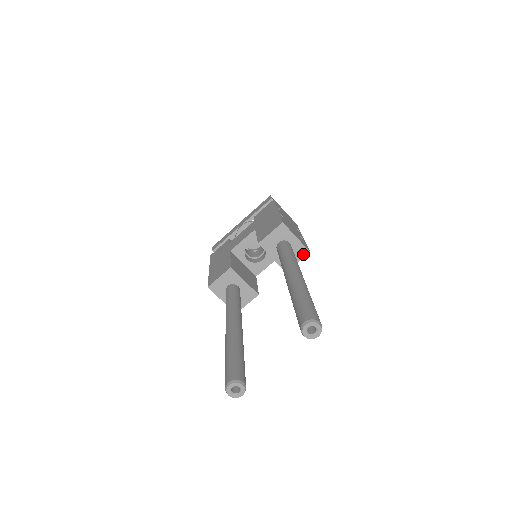
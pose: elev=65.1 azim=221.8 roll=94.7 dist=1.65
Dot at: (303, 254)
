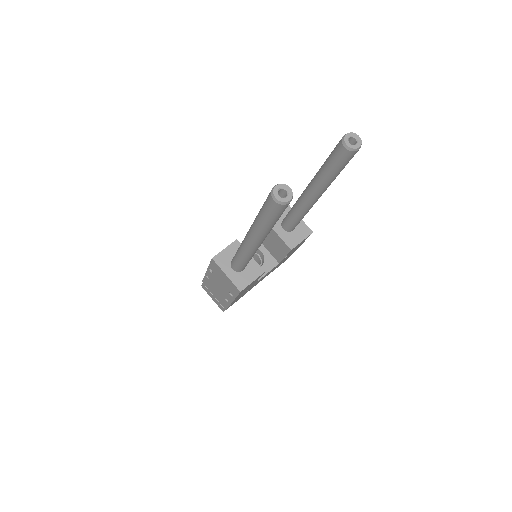
Dot at: (307, 234)
